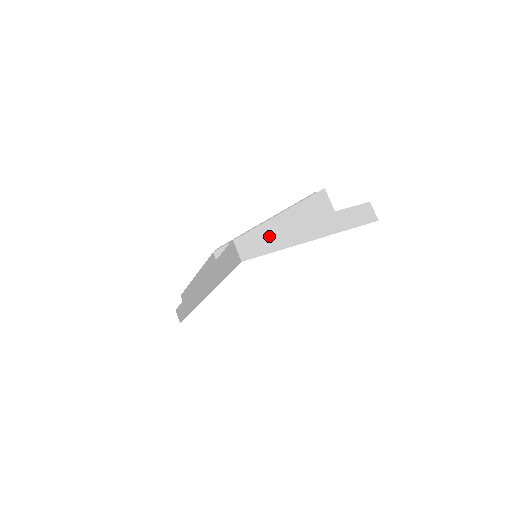
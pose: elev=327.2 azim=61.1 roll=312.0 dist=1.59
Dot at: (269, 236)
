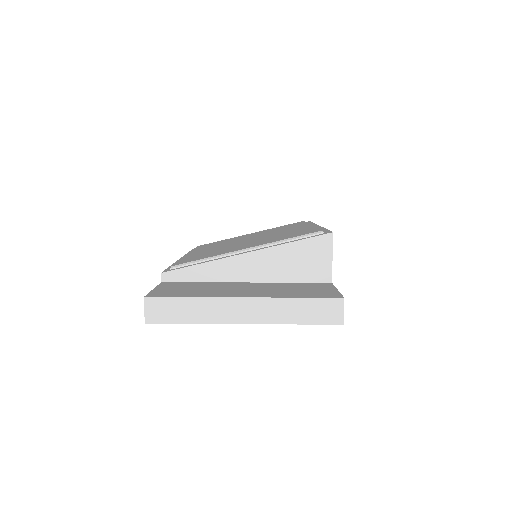
Dot at: (188, 305)
